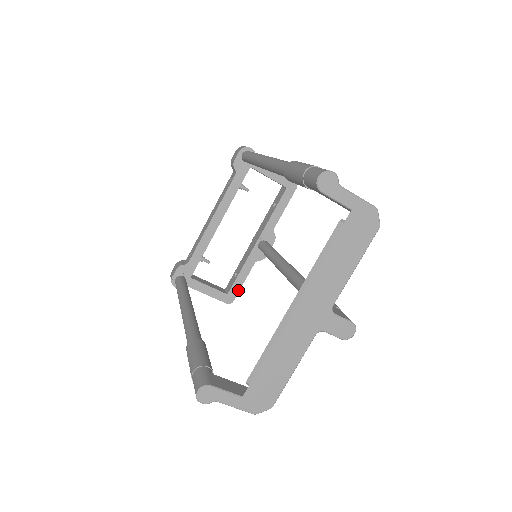
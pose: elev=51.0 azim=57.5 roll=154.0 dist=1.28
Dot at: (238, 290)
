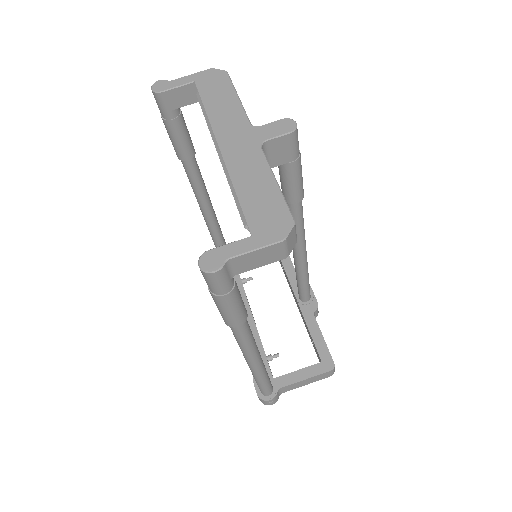
Dot at: (326, 350)
